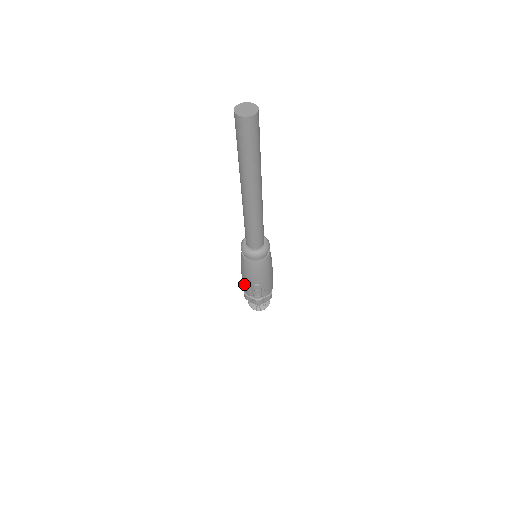
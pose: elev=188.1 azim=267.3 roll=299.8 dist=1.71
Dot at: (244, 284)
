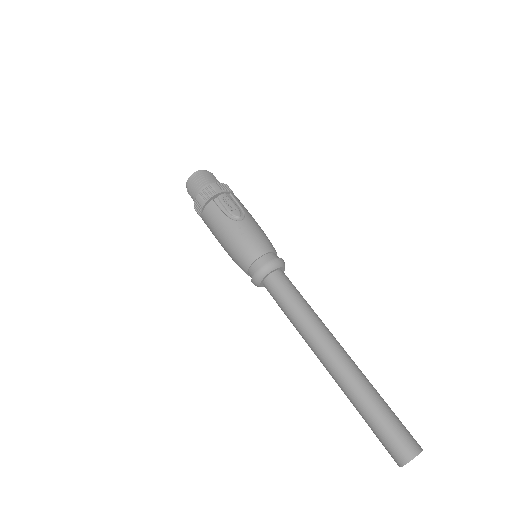
Dot at: occluded
